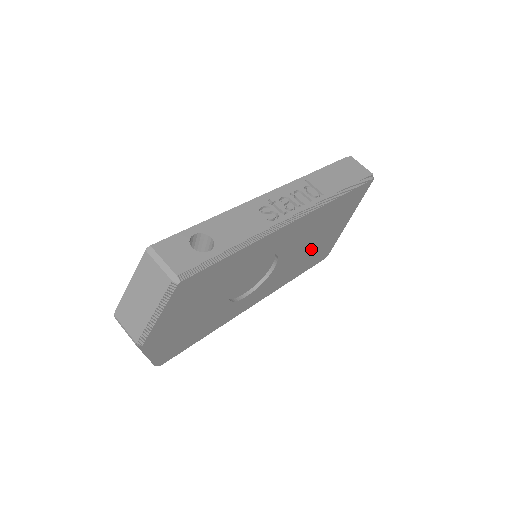
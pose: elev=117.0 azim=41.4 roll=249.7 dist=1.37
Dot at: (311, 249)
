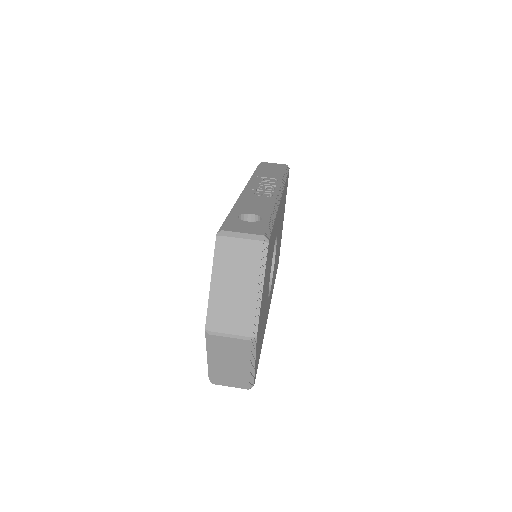
Dot at: occluded
